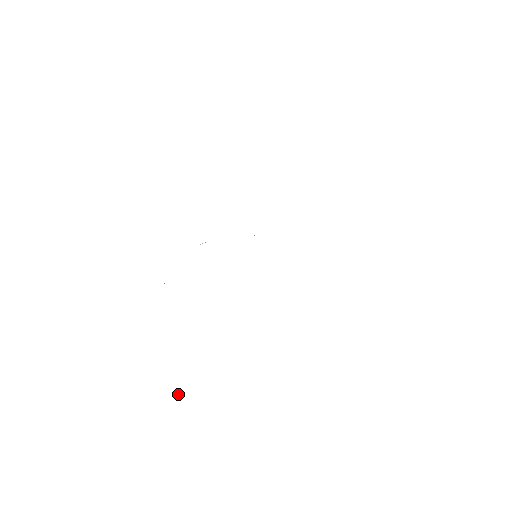
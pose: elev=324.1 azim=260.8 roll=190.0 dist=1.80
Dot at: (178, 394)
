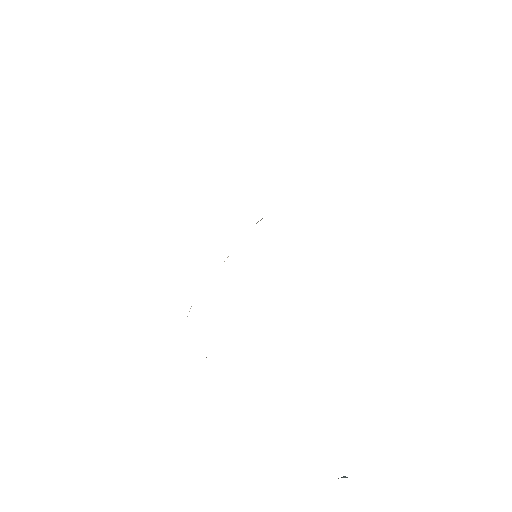
Dot at: occluded
